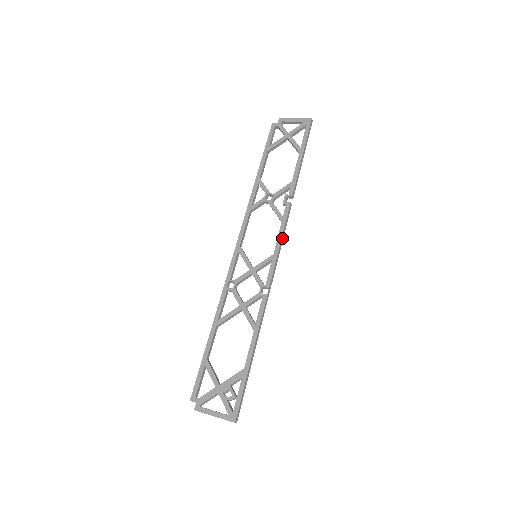
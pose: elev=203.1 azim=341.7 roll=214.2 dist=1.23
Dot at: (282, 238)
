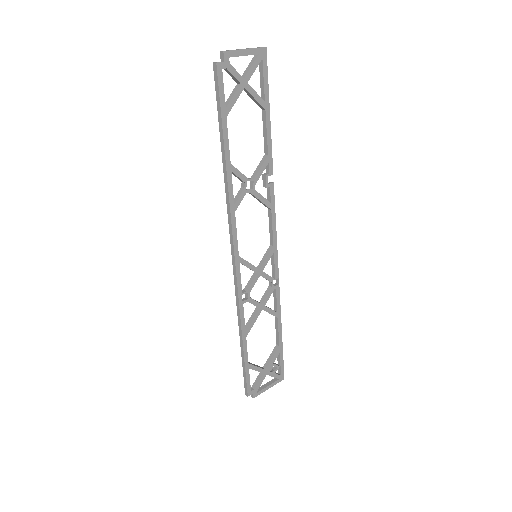
Dot at: (274, 225)
